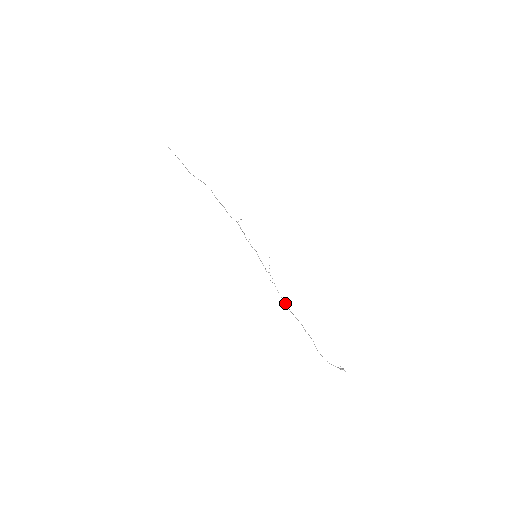
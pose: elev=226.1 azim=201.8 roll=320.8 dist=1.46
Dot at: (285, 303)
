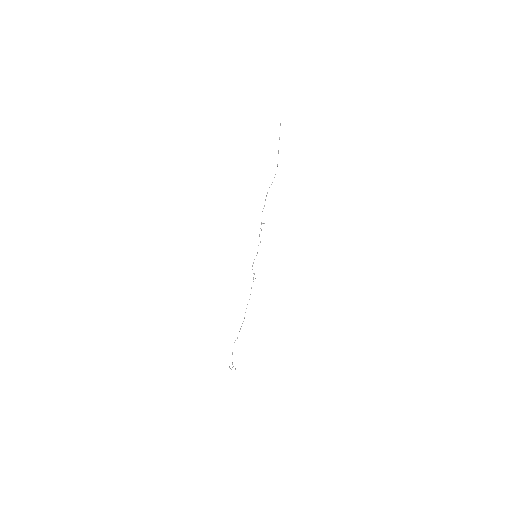
Dot at: occluded
